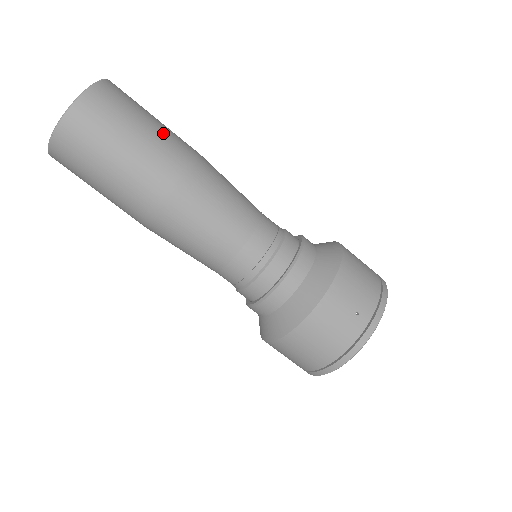
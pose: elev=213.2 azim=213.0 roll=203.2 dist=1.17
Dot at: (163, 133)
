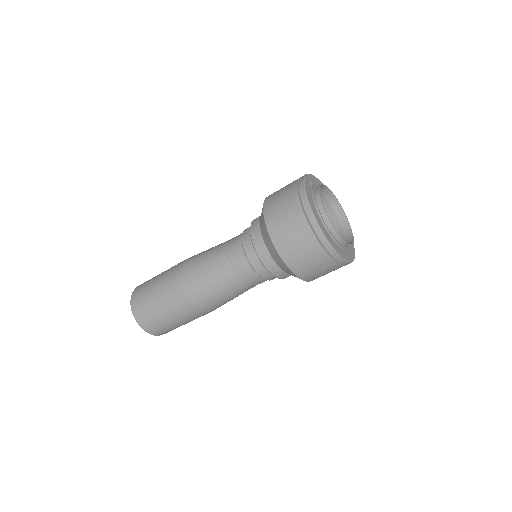
Dot at: (168, 304)
